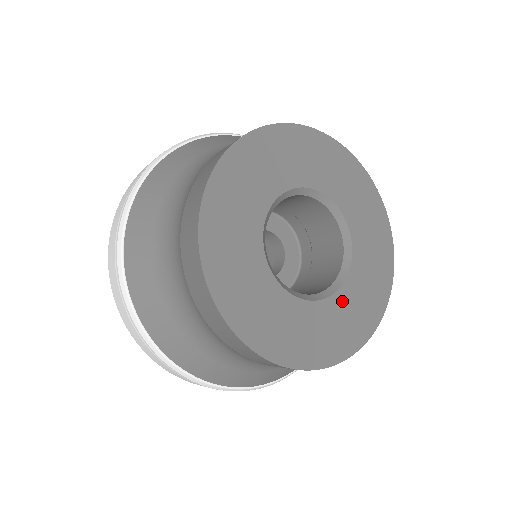
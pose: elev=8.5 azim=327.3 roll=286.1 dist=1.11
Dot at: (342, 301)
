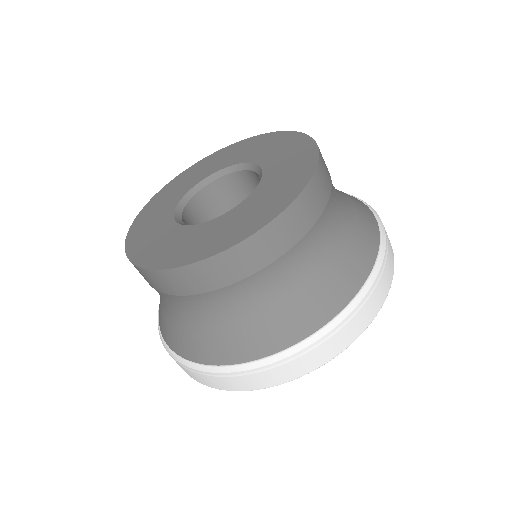
Dot at: (272, 170)
